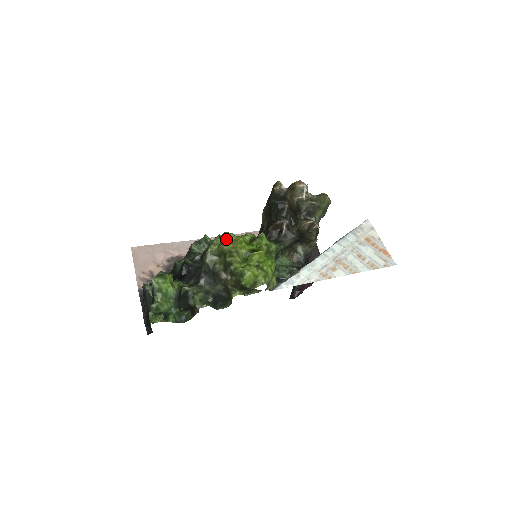
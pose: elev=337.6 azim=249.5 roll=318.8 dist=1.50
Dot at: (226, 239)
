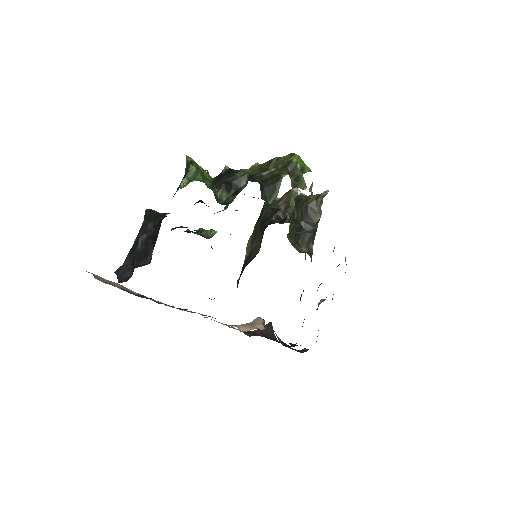
Dot at: occluded
